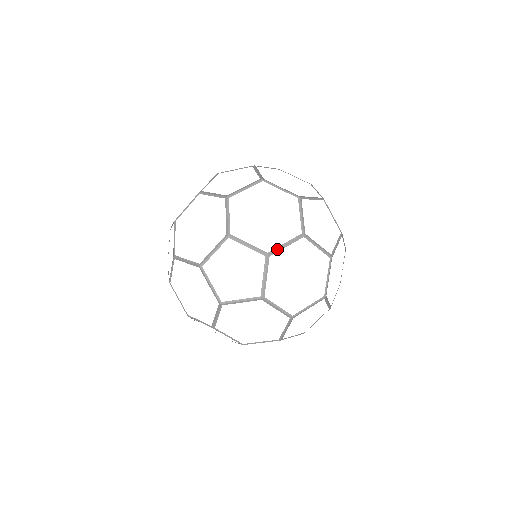
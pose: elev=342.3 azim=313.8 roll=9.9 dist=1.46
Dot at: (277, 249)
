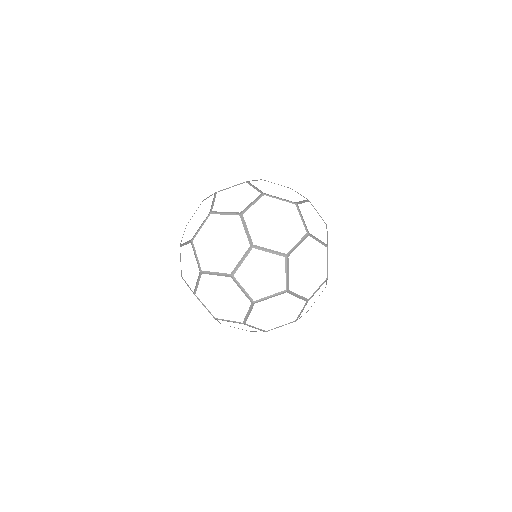
Dot at: (293, 250)
